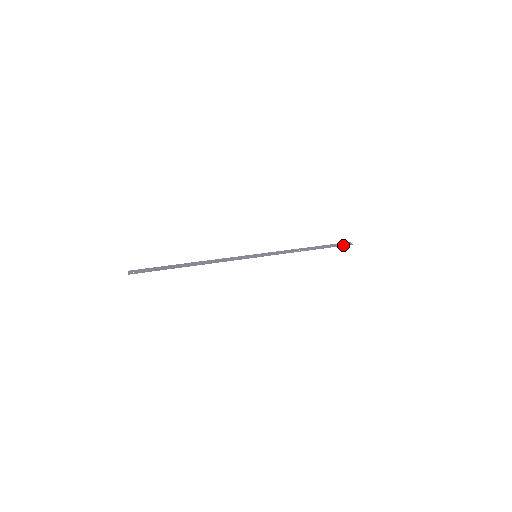
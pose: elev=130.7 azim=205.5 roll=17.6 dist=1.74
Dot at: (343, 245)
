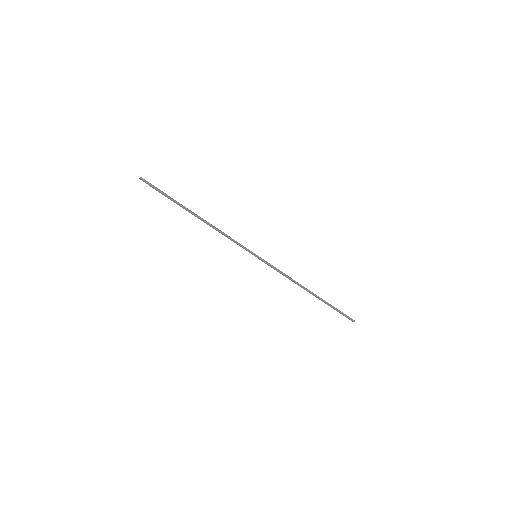
Dot at: (345, 315)
